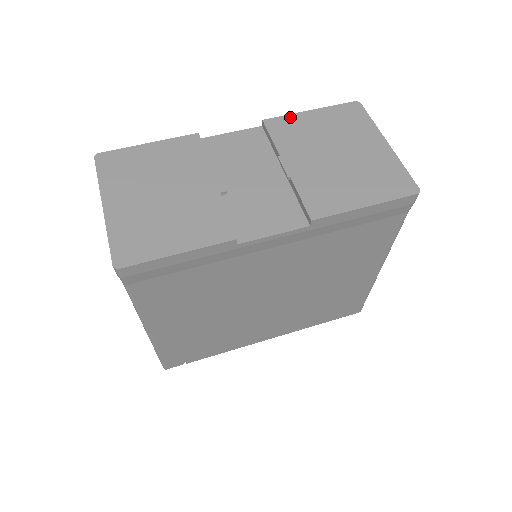
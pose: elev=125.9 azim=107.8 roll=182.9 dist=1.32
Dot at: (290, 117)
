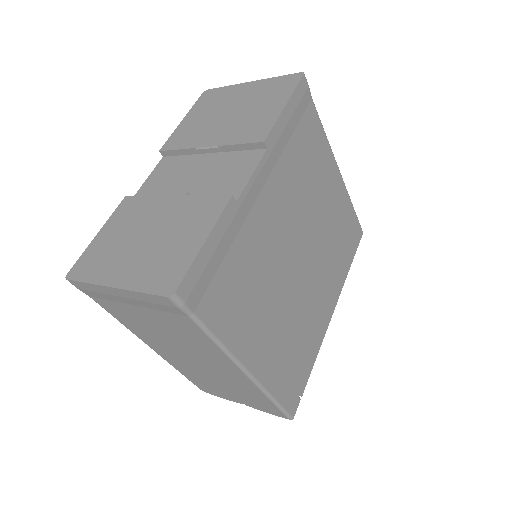
Dot at: (175, 133)
